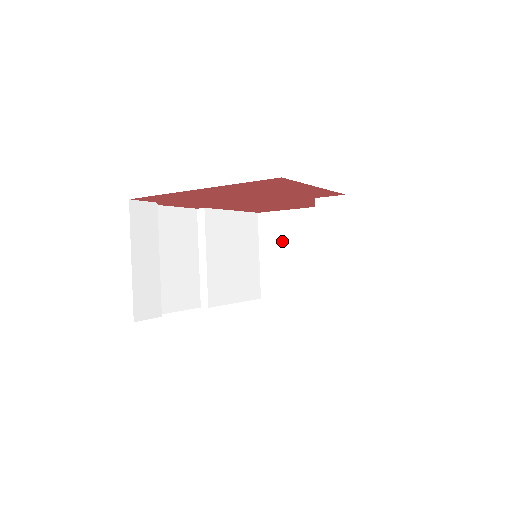
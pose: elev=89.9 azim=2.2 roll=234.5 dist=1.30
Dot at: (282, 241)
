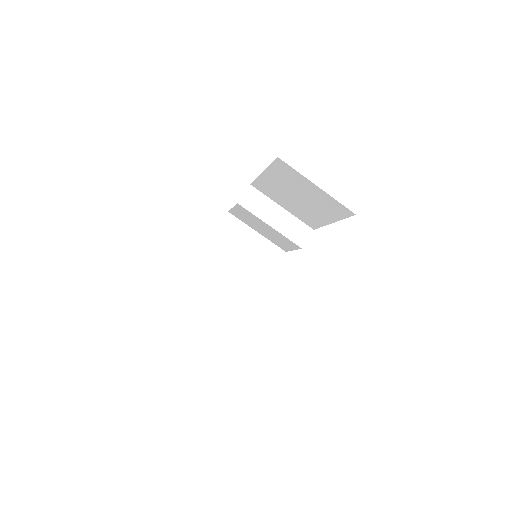
Dot at: (218, 271)
